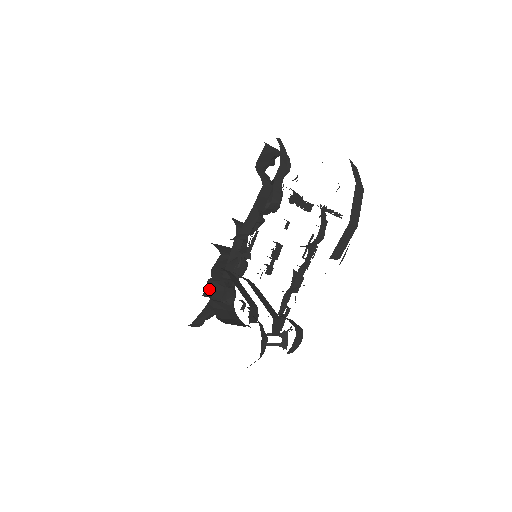
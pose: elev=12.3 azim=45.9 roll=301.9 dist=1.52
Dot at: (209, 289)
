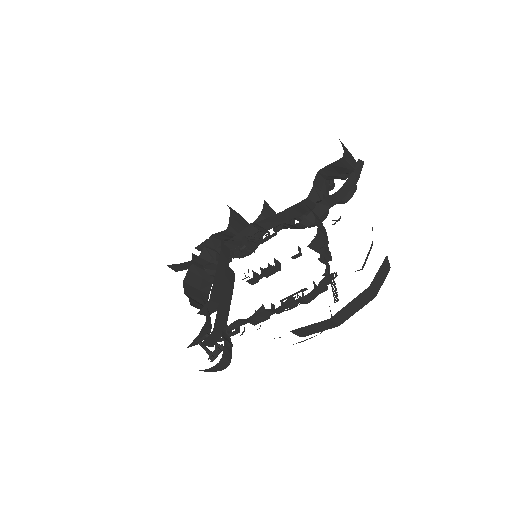
Dot at: occluded
